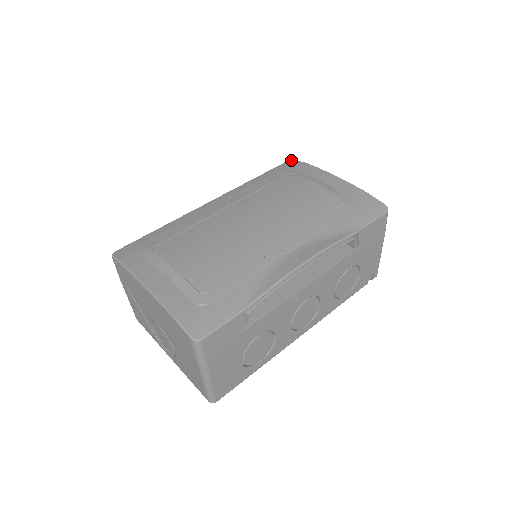
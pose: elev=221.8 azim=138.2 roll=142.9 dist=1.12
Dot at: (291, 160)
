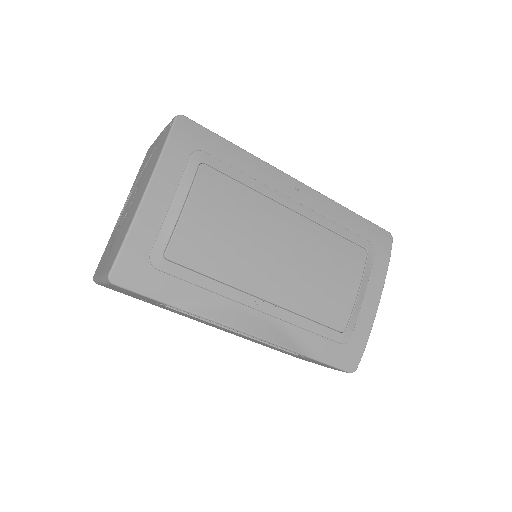
Dot at: (391, 236)
